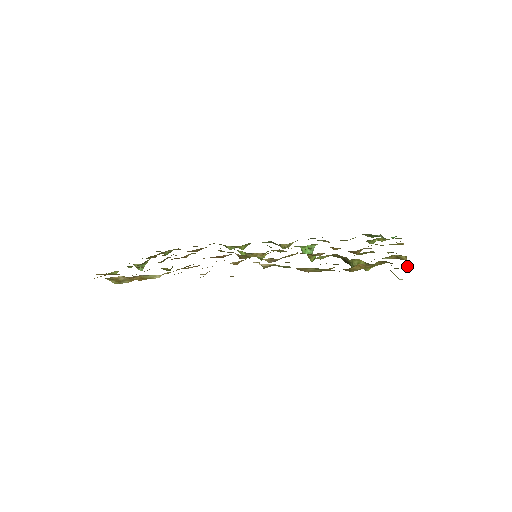
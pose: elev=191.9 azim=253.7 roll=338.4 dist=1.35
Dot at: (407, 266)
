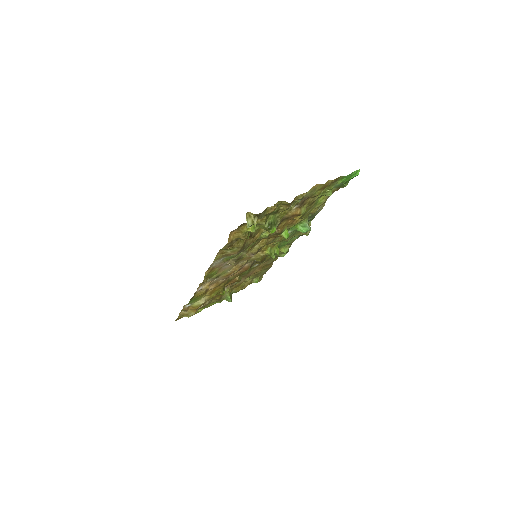
Dot at: (251, 214)
